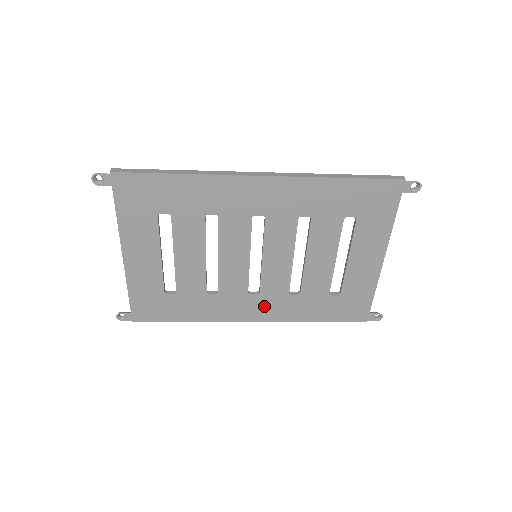
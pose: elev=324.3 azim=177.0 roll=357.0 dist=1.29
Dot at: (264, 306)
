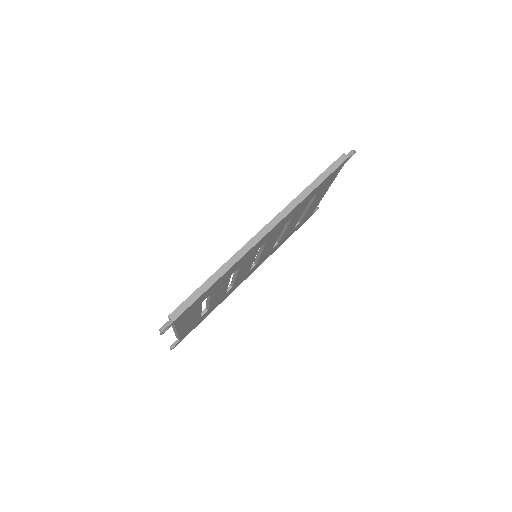
Dot at: (257, 265)
